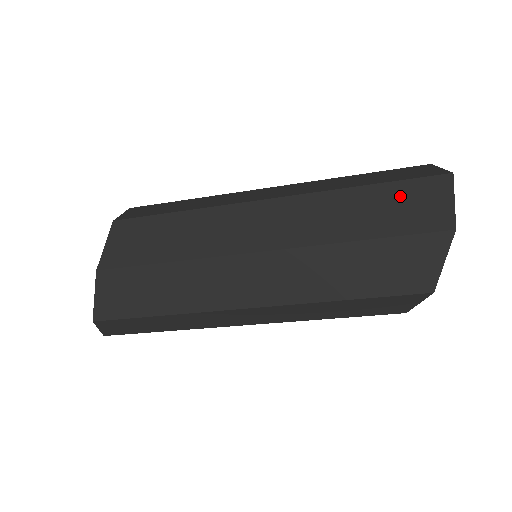
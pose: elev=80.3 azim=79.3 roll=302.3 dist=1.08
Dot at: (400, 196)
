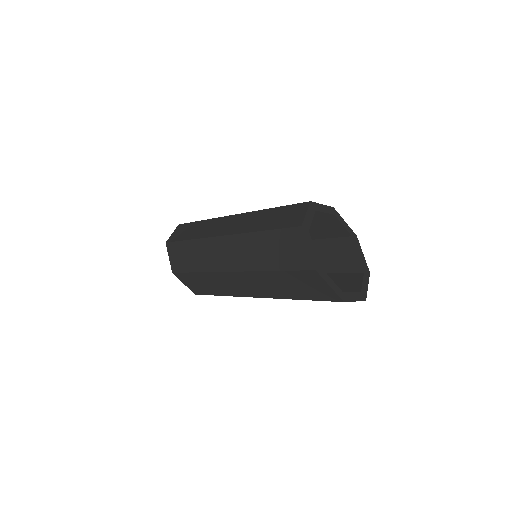
Dot at: occluded
